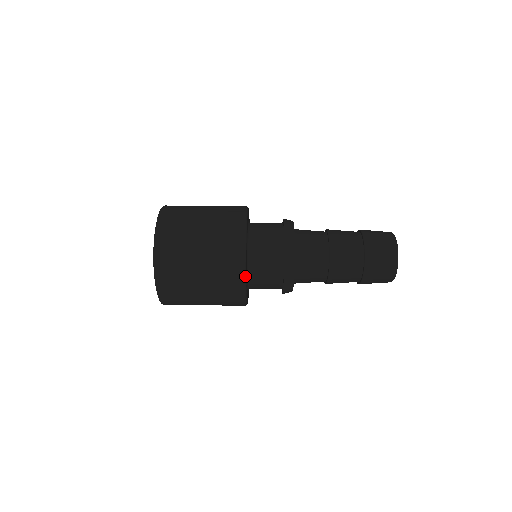
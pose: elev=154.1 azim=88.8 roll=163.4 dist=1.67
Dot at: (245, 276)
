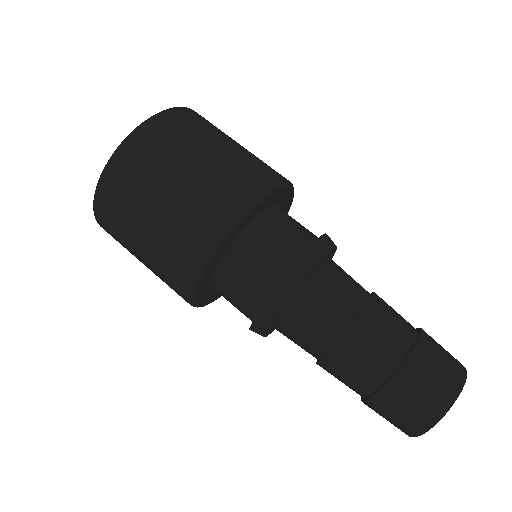
Dot at: (206, 264)
